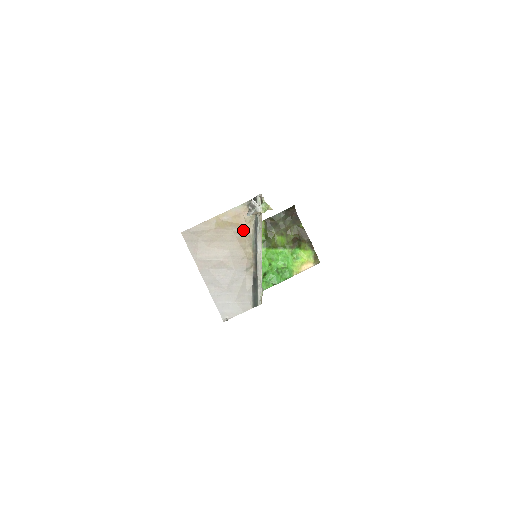
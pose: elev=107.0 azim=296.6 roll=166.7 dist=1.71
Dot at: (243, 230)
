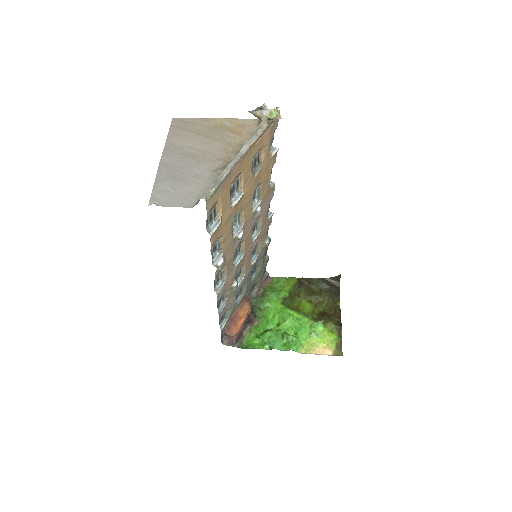
Dot at: (239, 138)
